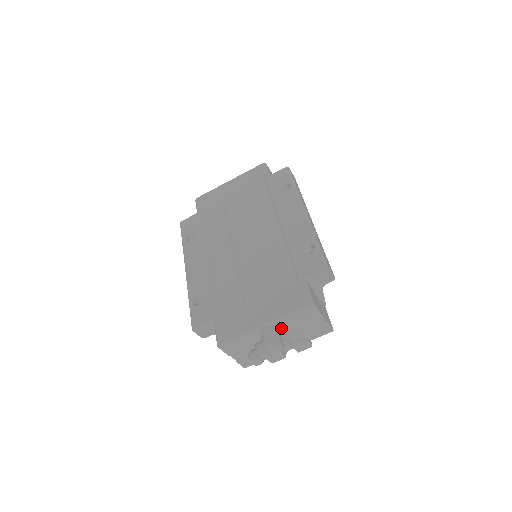
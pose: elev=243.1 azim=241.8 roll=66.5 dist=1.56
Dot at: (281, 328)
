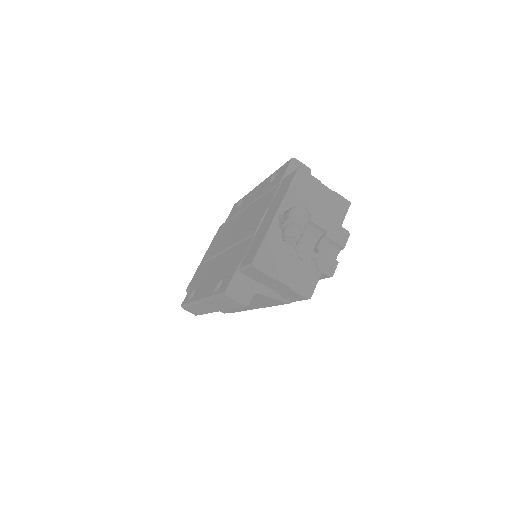
Dot at: occluded
